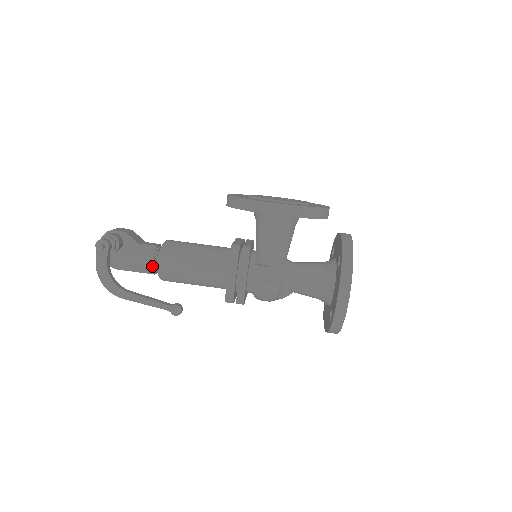
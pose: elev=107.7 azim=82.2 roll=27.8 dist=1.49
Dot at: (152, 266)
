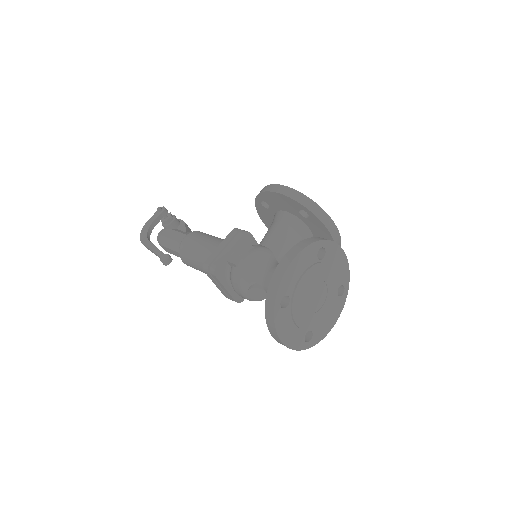
Dot at: occluded
